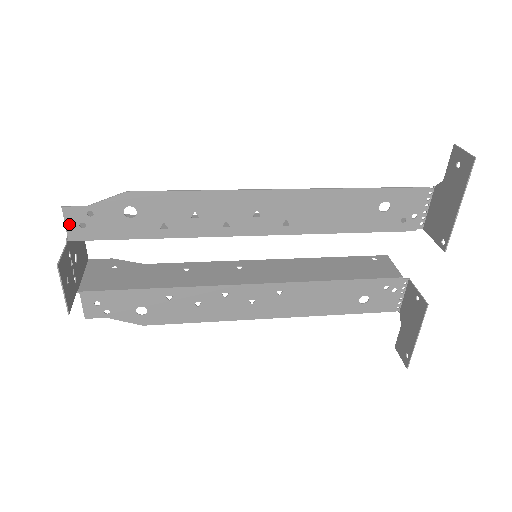
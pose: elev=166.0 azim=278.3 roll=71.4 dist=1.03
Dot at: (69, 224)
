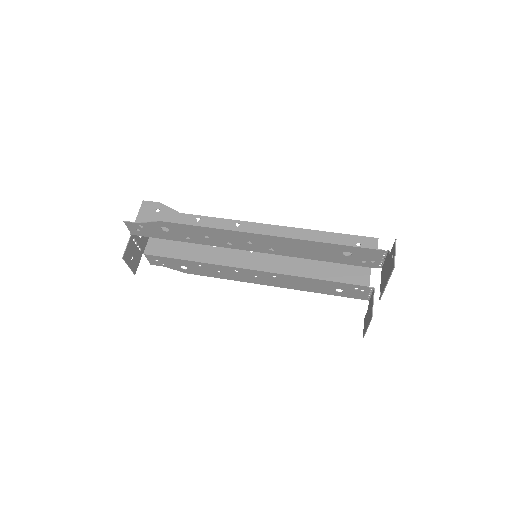
Dot at: (130, 228)
